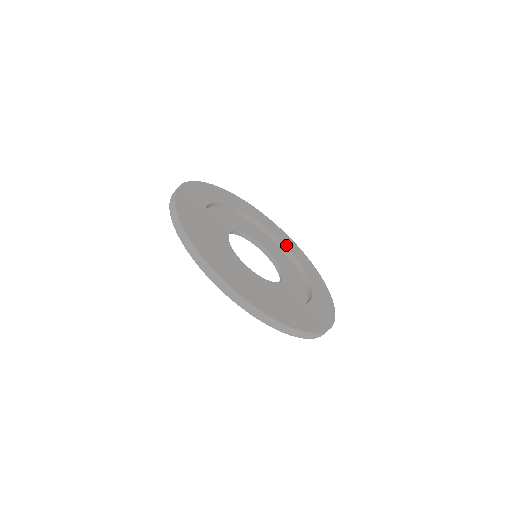
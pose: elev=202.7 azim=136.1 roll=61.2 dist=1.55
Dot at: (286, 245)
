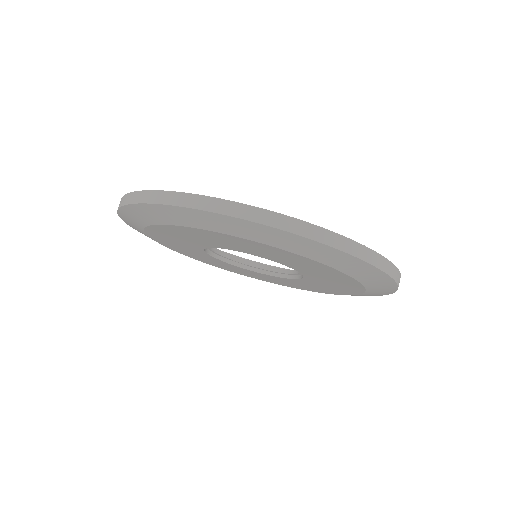
Dot at: occluded
